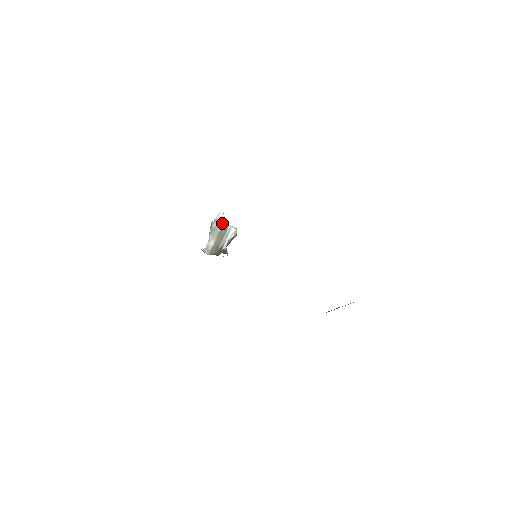
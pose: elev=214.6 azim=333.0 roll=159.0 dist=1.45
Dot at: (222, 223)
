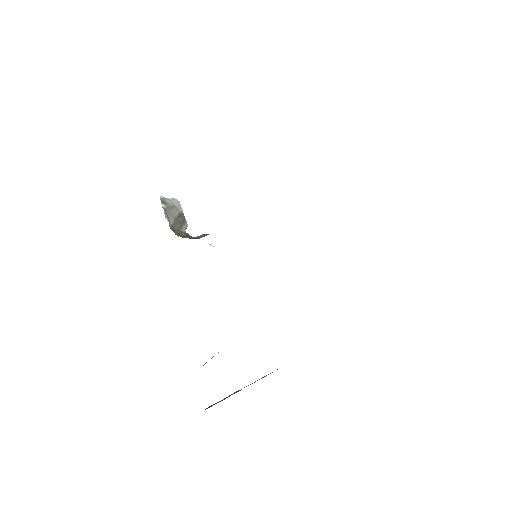
Dot at: occluded
